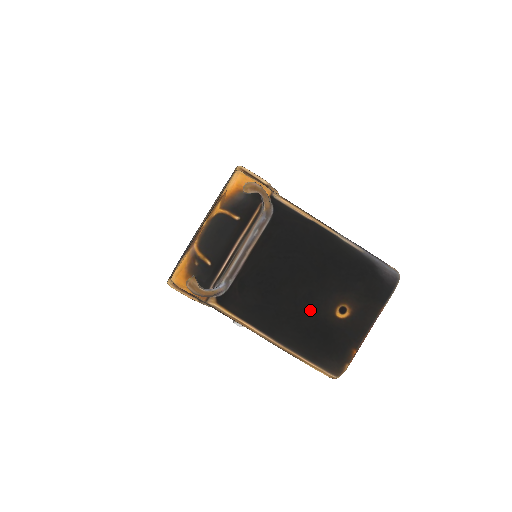
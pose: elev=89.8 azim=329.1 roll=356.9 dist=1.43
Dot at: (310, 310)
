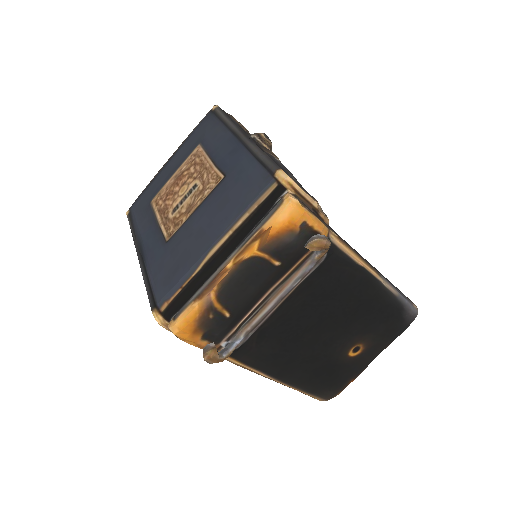
Dot at: (326, 353)
